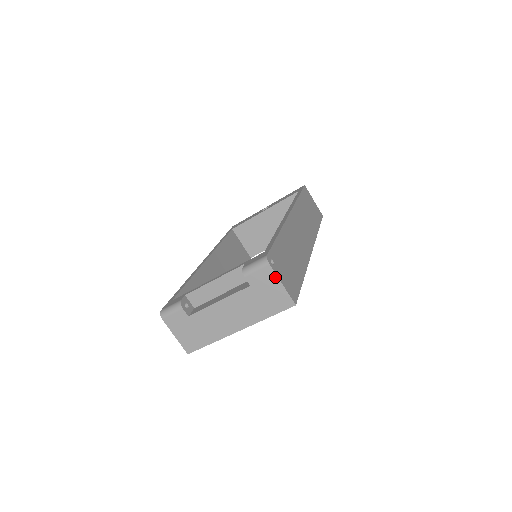
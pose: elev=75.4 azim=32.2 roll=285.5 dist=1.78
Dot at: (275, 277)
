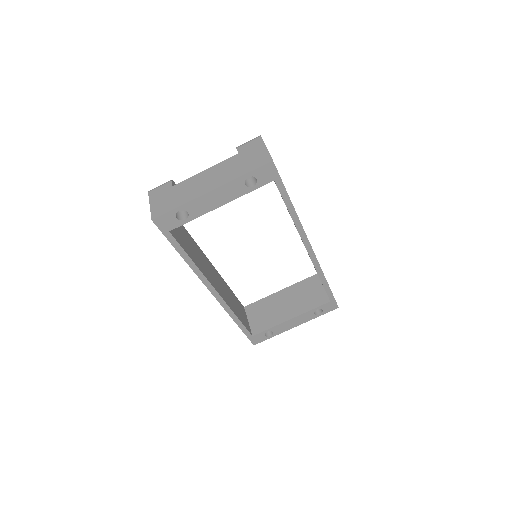
Dot at: (262, 144)
